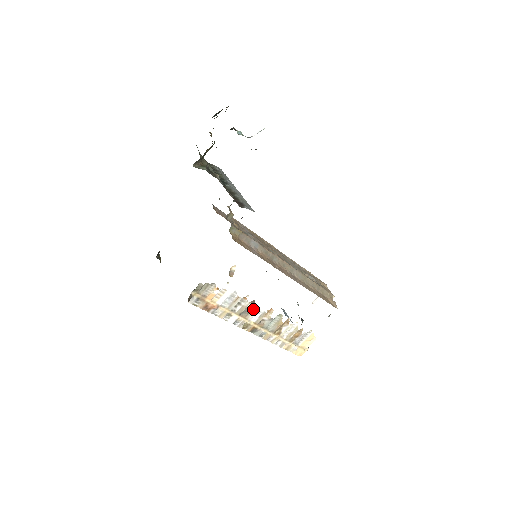
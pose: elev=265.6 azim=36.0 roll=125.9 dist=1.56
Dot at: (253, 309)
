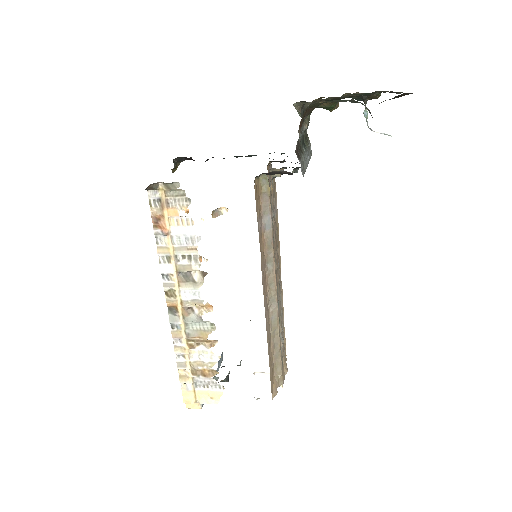
Dot at: (196, 282)
